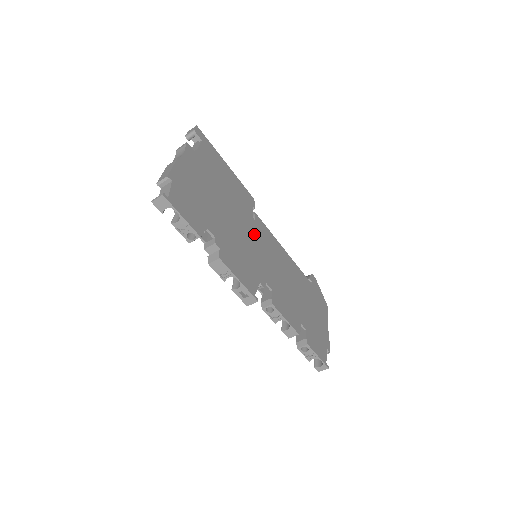
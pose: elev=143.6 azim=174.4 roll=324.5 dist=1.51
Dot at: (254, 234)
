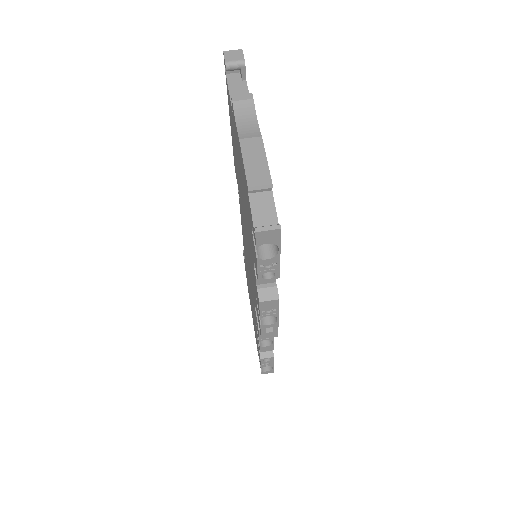
Dot at: occluded
